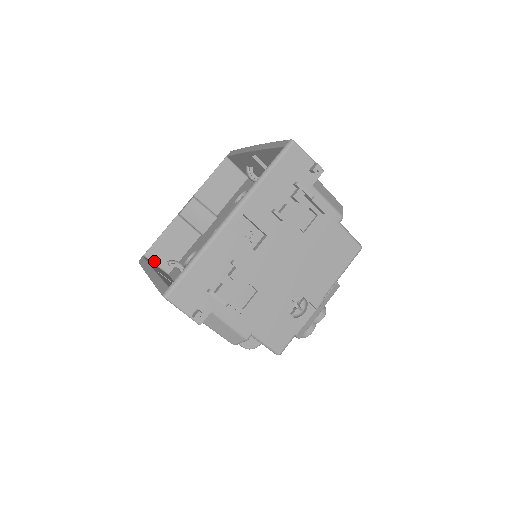
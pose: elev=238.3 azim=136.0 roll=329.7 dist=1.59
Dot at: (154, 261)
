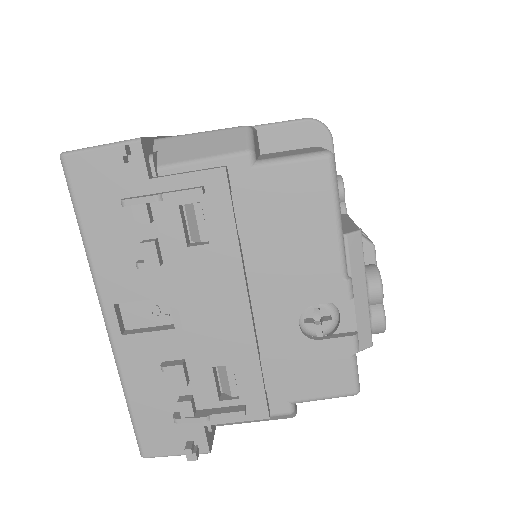
Dot at: occluded
